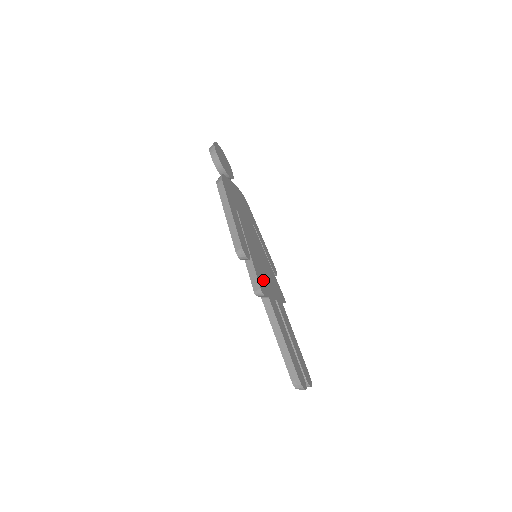
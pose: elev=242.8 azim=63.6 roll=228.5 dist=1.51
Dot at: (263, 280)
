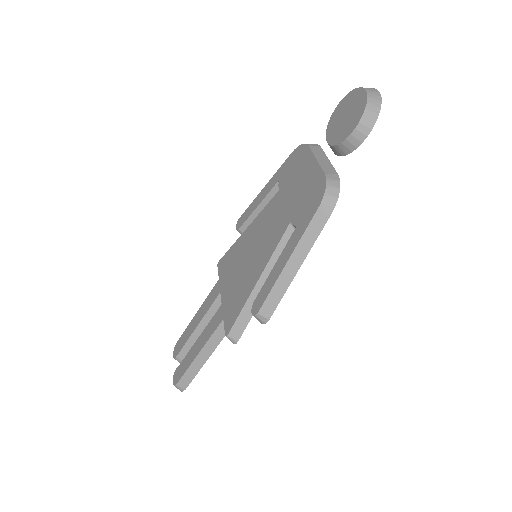
Dot at: occluded
